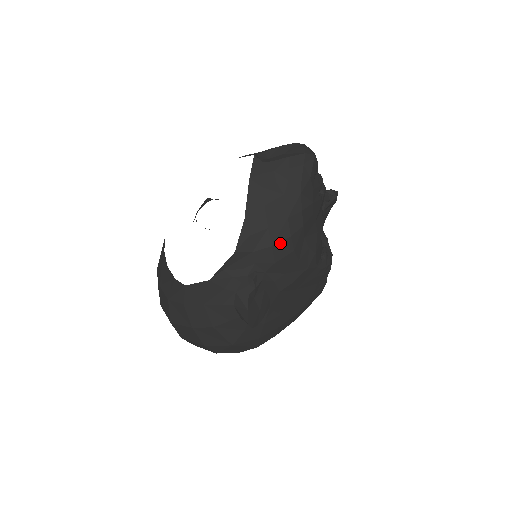
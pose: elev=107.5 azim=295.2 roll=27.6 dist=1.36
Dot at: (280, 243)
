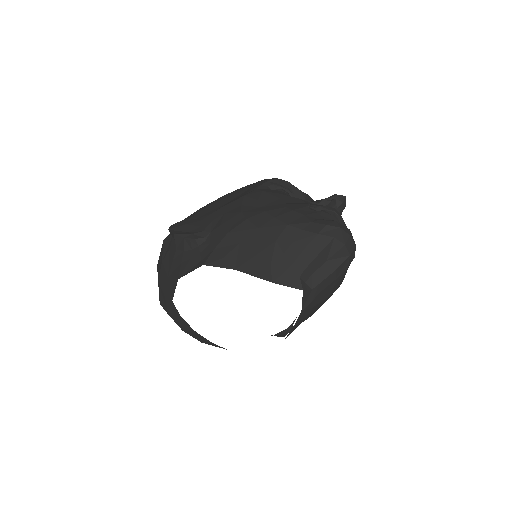
Dot at: occluded
